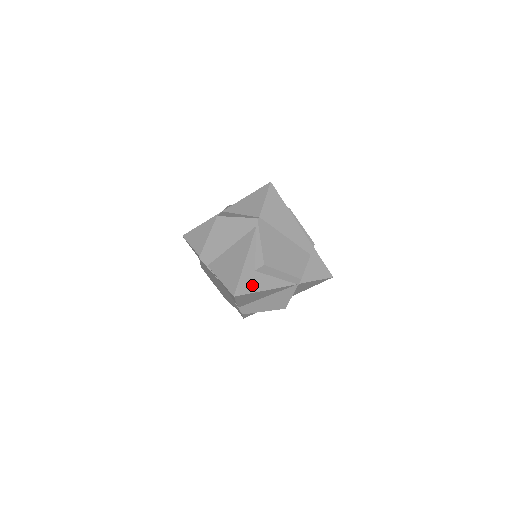
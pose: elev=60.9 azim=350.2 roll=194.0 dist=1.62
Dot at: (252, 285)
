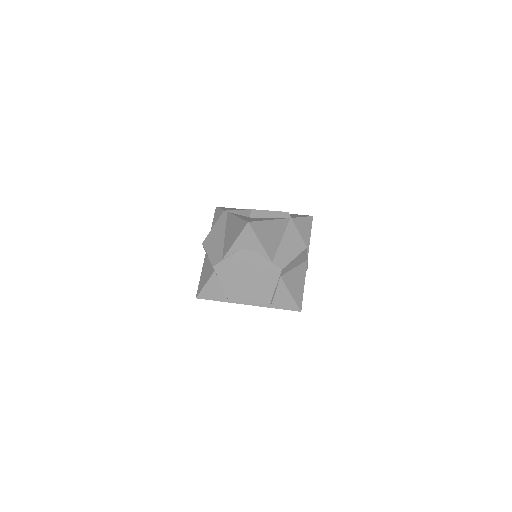
Dot at: occluded
